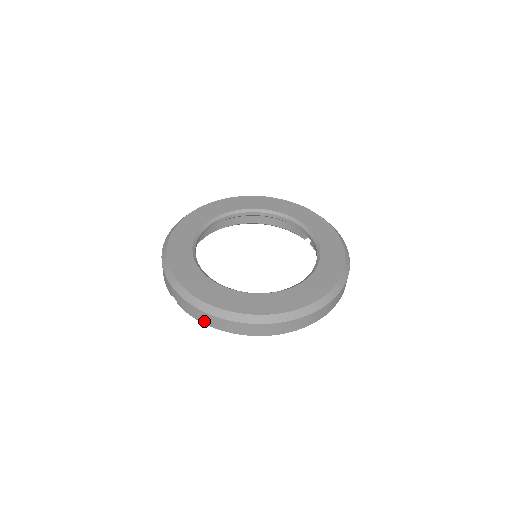
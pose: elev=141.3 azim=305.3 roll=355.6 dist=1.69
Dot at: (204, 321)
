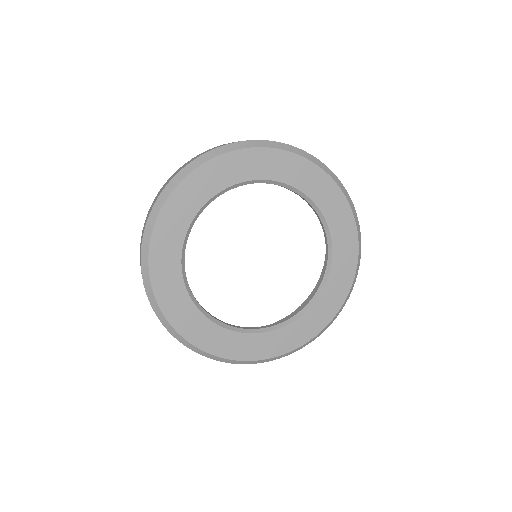
Dot at: occluded
